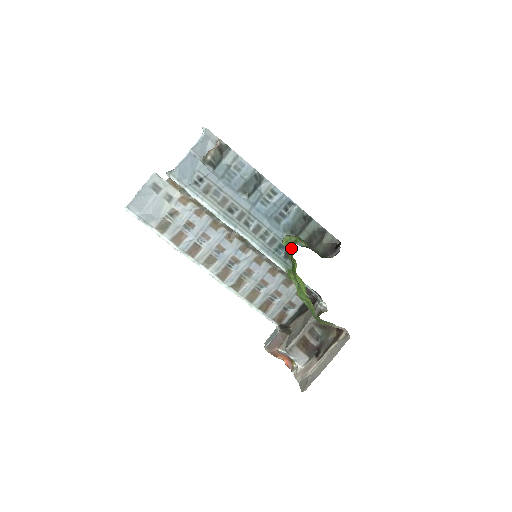
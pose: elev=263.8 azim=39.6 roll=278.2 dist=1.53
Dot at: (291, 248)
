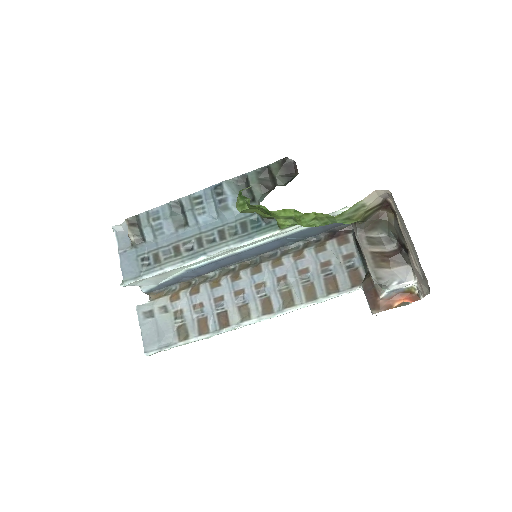
Dot at: (246, 204)
